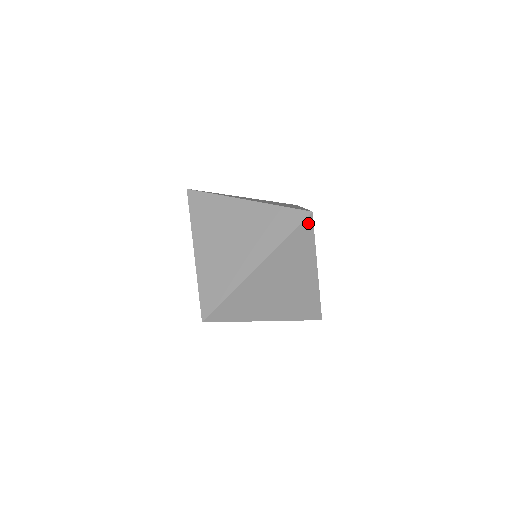
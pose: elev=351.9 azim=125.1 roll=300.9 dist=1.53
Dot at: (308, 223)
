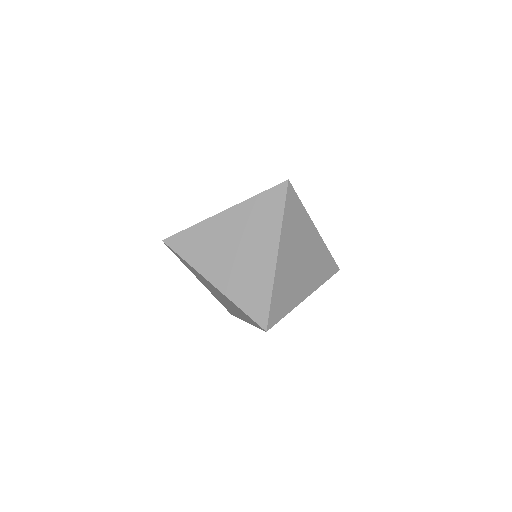
Dot at: (282, 190)
